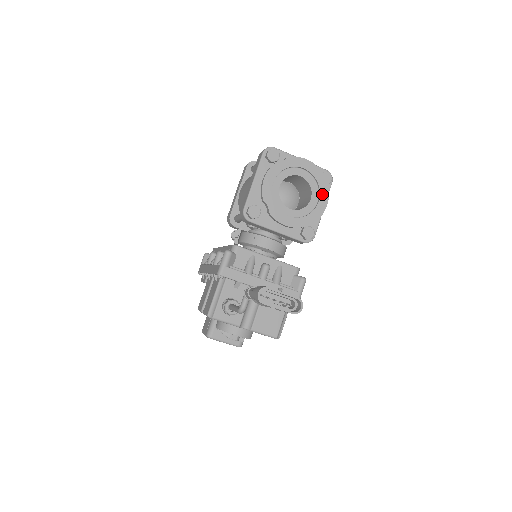
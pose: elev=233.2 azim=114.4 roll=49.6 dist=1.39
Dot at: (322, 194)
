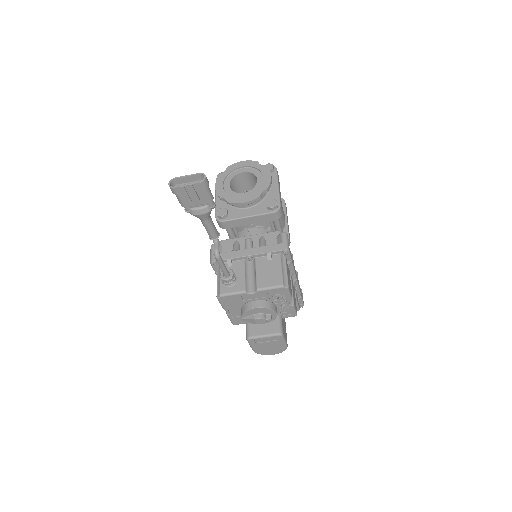
Dot at: (264, 172)
